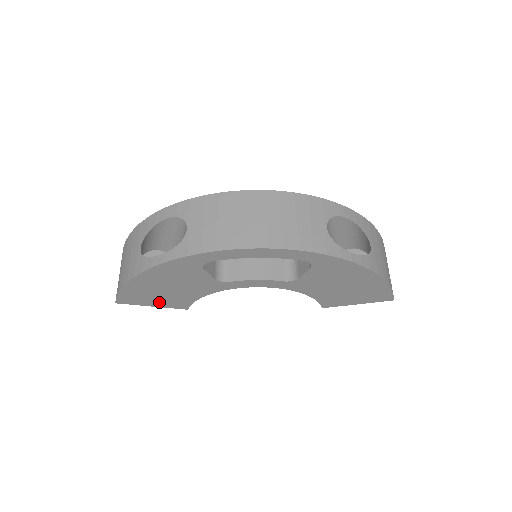
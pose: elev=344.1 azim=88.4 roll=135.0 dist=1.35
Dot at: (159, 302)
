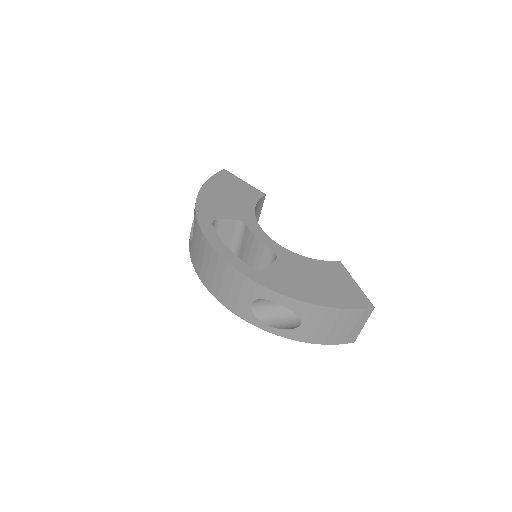
Dot at: occluded
